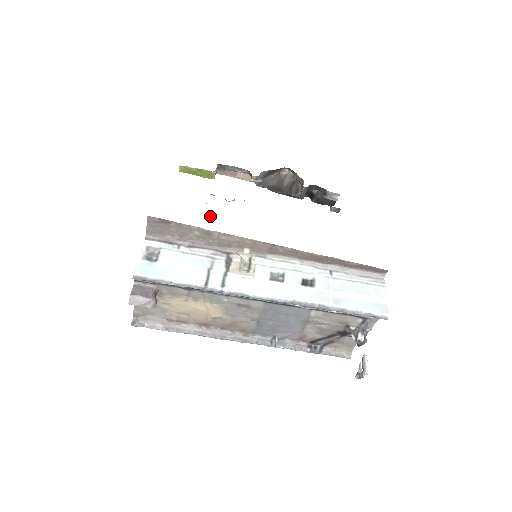
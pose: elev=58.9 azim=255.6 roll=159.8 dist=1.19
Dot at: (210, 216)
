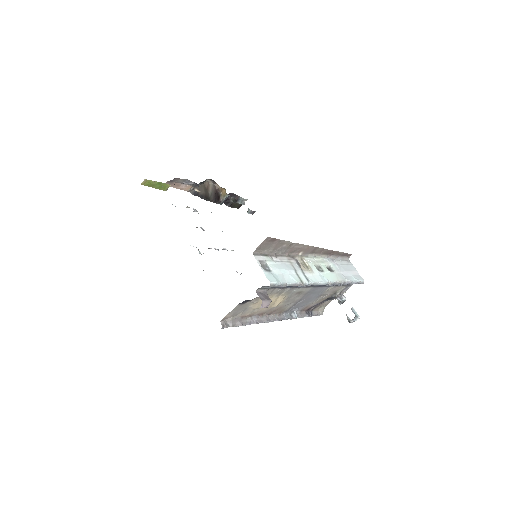
Dot at: (200, 227)
